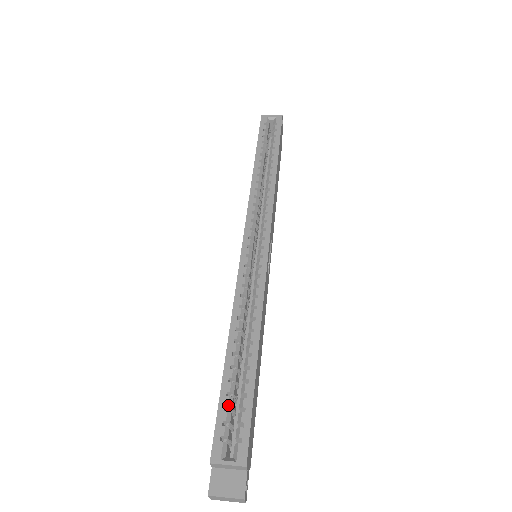
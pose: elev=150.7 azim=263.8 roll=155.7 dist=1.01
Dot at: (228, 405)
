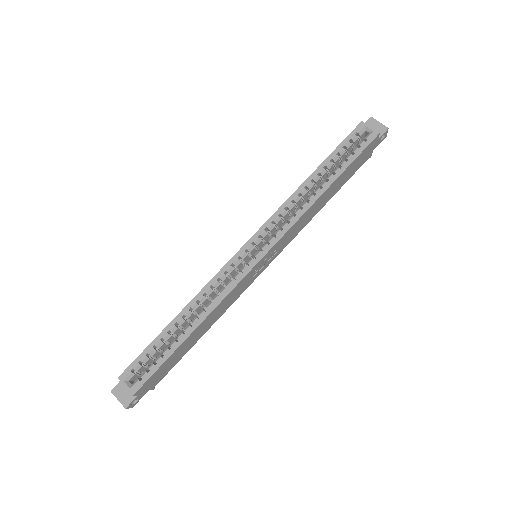
Dot at: (150, 354)
